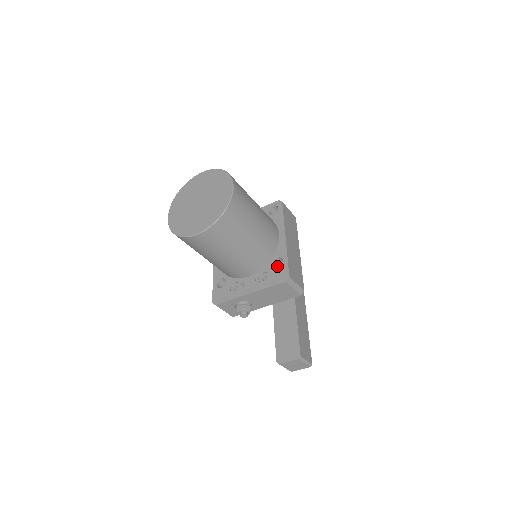
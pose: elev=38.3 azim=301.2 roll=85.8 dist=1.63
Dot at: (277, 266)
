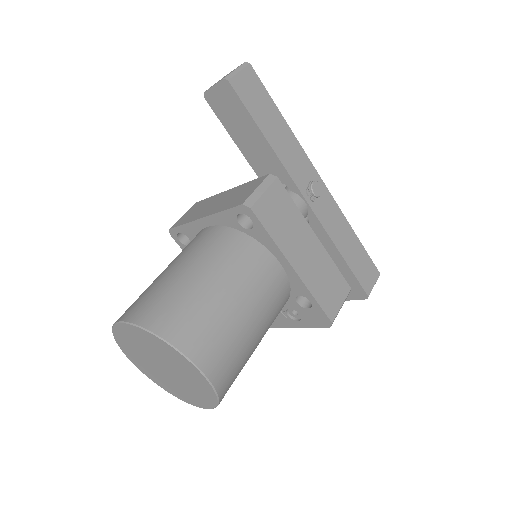
Dot at: occluded
